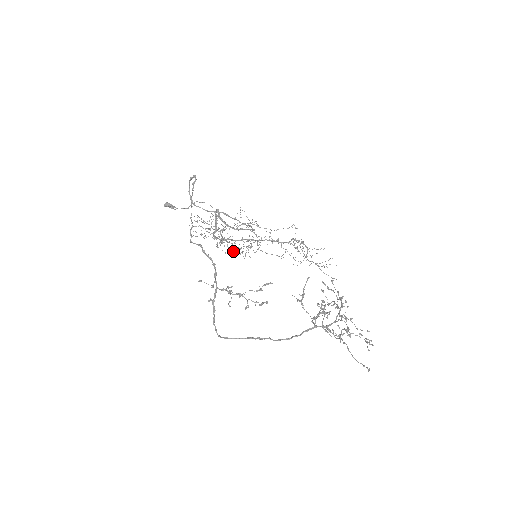
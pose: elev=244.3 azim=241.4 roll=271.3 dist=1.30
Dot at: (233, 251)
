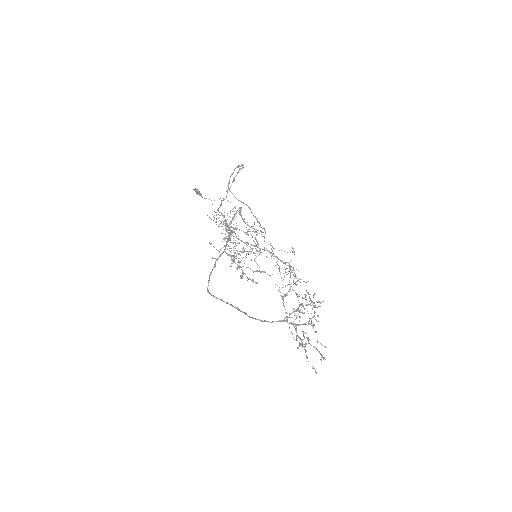
Dot at: occluded
